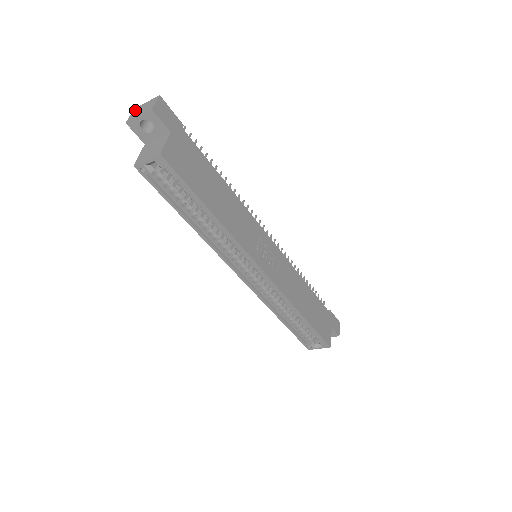
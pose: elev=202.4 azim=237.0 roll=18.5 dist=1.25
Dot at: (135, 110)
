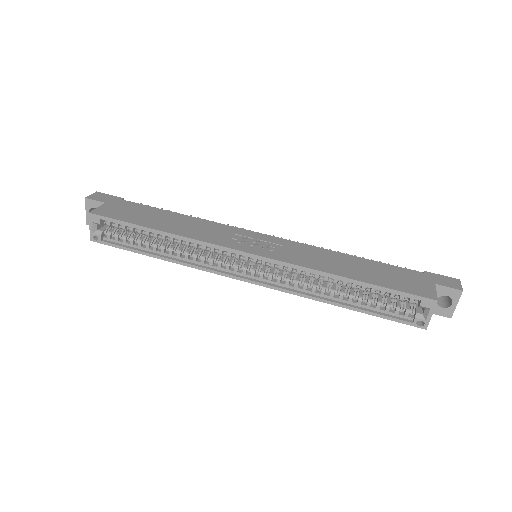
Dot at: occluded
